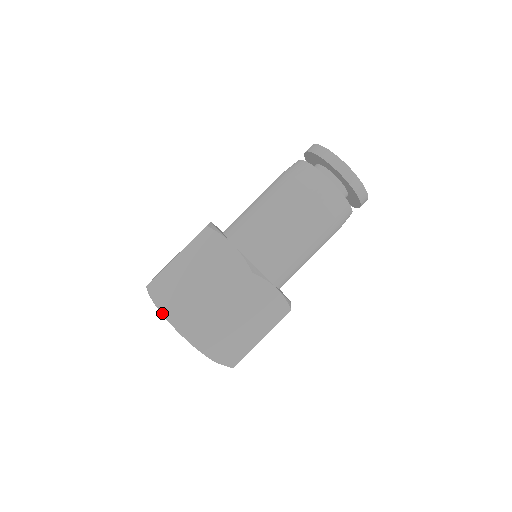
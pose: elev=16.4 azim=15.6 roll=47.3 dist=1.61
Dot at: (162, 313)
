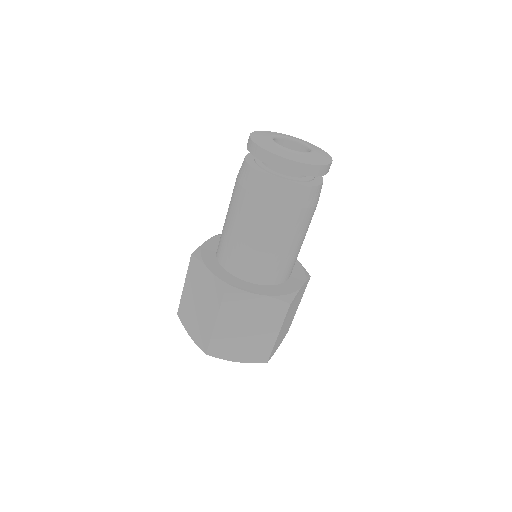
Dot at: (235, 361)
